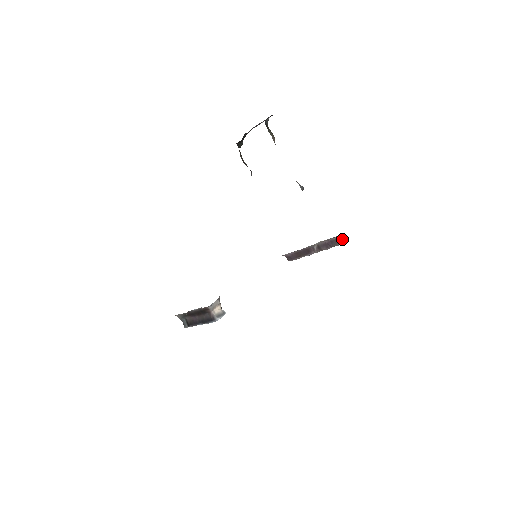
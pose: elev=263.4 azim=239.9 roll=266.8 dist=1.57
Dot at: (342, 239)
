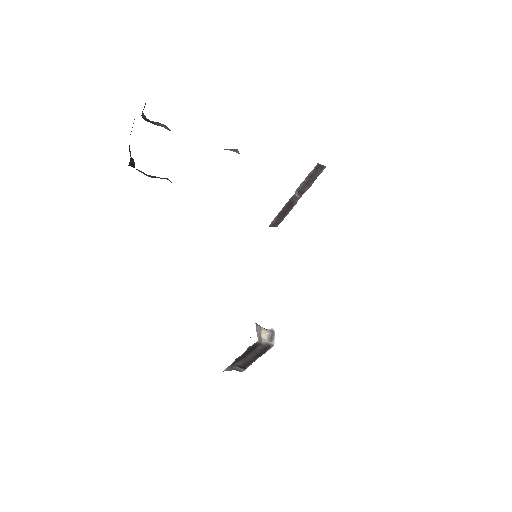
Dot at: (320, 166)
